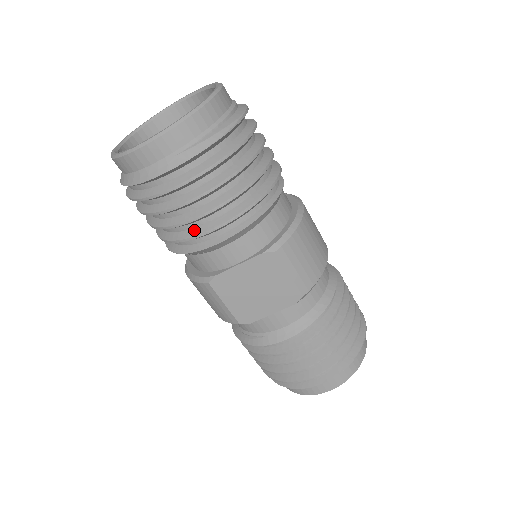
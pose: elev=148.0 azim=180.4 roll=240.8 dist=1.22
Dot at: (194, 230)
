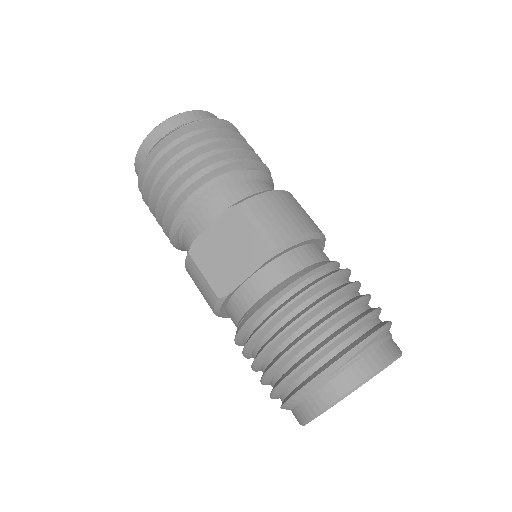
Dot at: occluded
